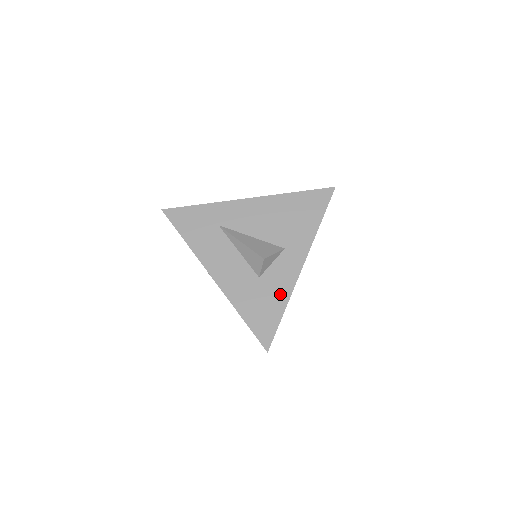
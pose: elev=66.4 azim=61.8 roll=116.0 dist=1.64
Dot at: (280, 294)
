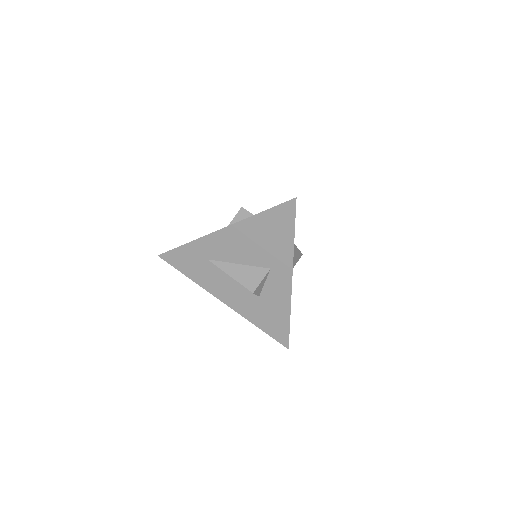
Dot at: (281, 307)
